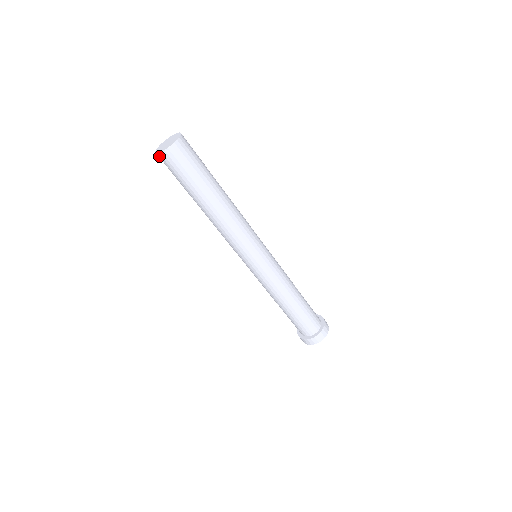
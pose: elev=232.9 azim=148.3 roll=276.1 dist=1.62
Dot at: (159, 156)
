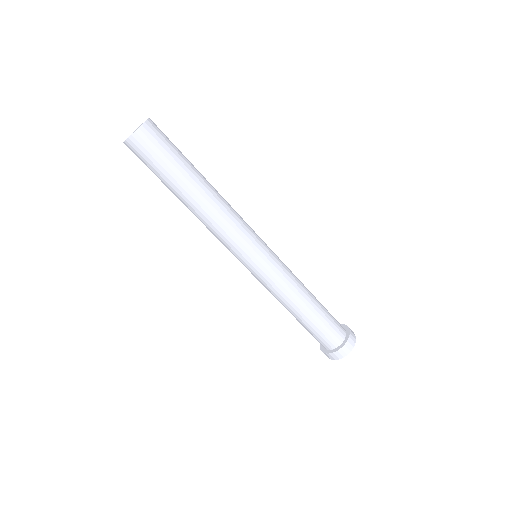
Dot at: (126, 145)
